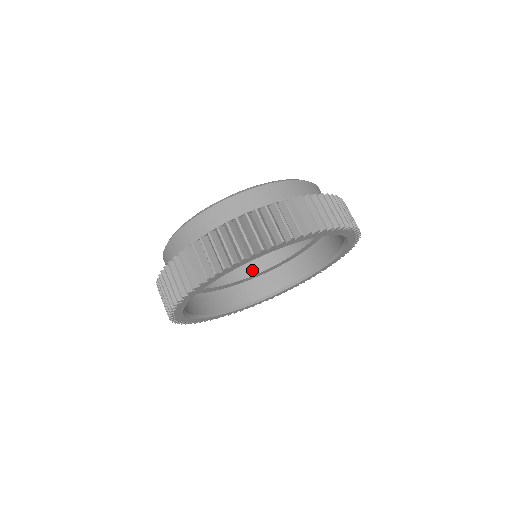
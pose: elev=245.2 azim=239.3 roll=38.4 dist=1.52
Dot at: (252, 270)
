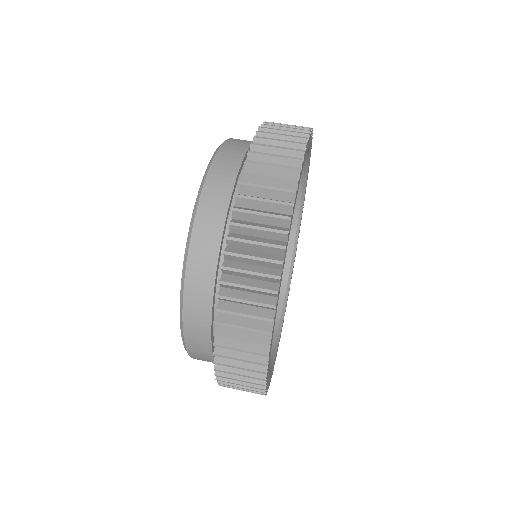
Dot at: occluded
